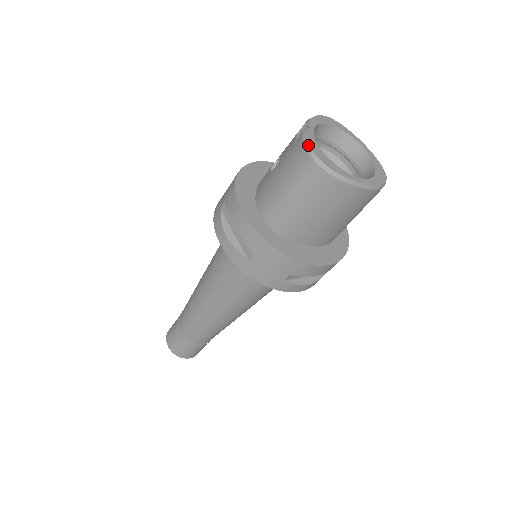
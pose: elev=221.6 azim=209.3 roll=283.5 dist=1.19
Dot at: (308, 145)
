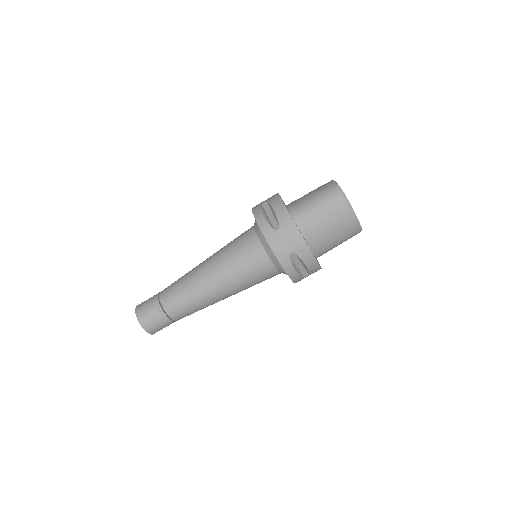
Dot at: (336, 183)
